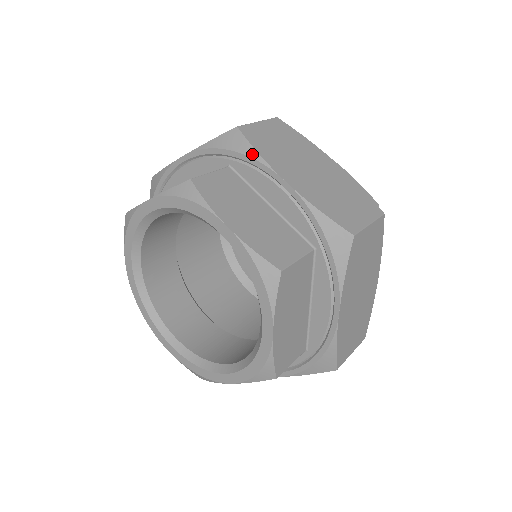
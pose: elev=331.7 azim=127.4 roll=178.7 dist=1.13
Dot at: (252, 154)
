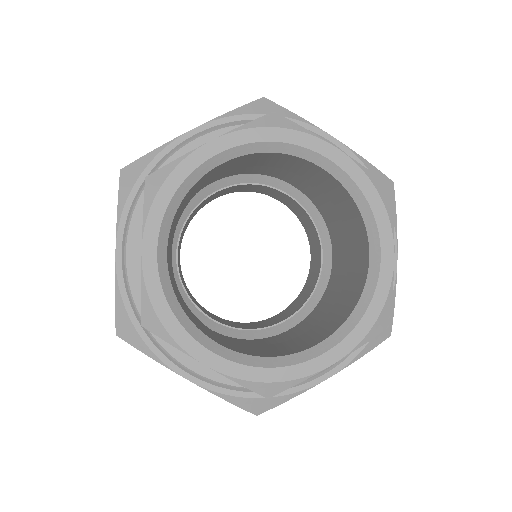
Dot at: (293, 116)
